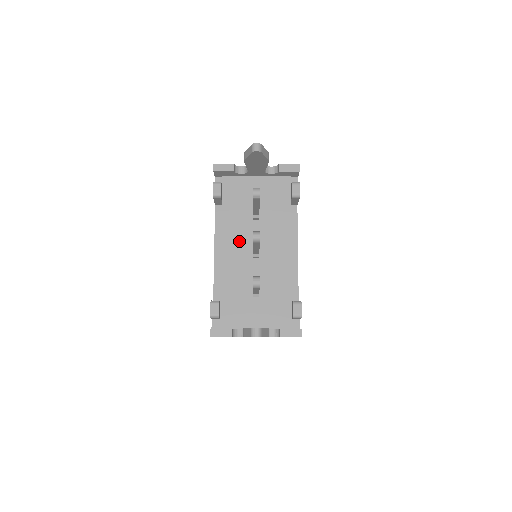
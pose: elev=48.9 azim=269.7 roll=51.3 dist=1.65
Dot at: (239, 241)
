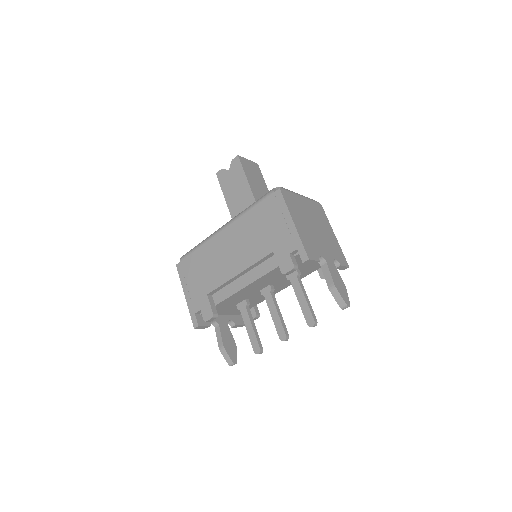
Dot at: (263, 283)
